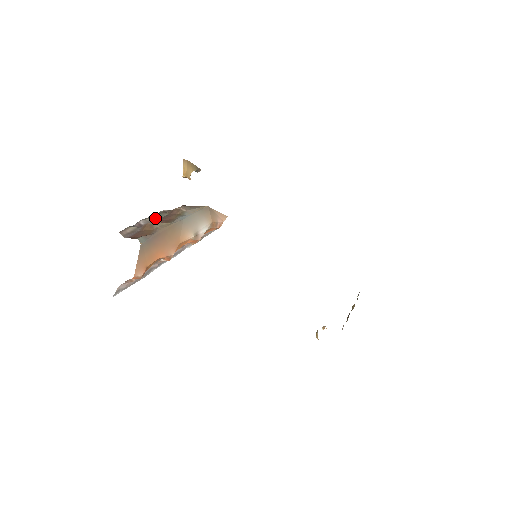
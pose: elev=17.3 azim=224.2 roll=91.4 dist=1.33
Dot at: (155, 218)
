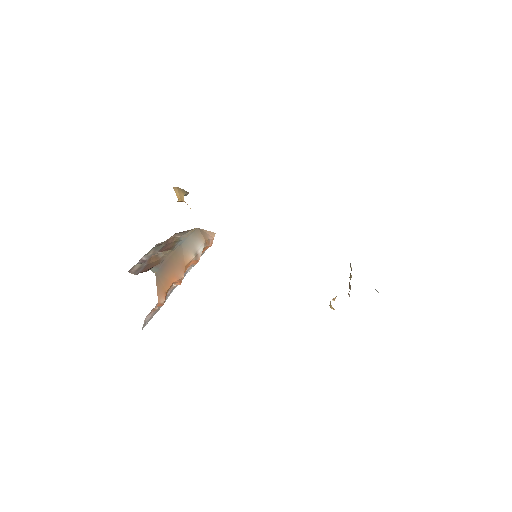
Dot at: (154, 251)
